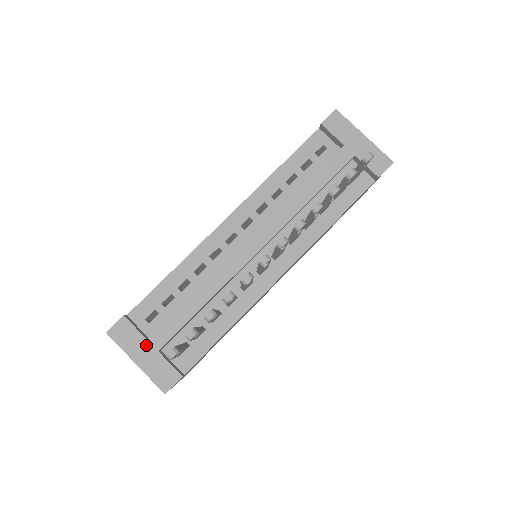
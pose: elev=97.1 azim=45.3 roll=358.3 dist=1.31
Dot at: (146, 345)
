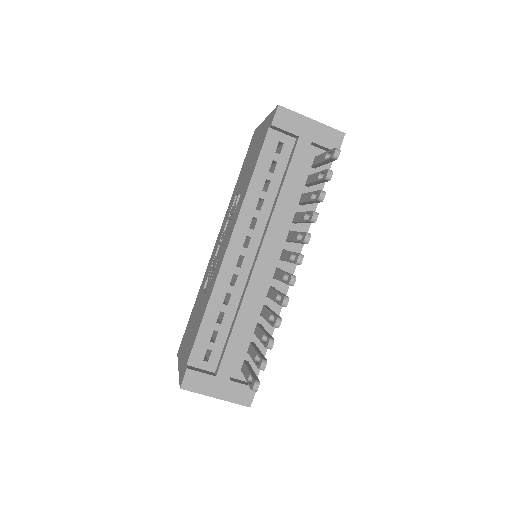
Dot at: (217, 381)
